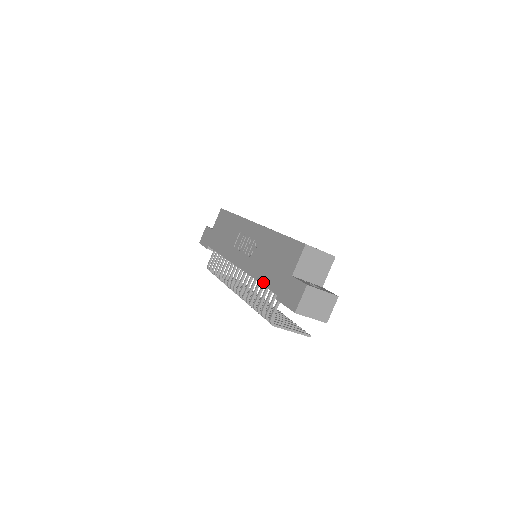
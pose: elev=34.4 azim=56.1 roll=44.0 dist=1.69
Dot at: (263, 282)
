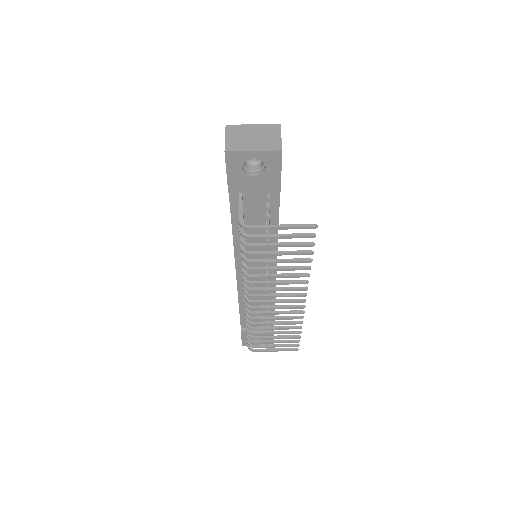
Dot at: (231, 218)
